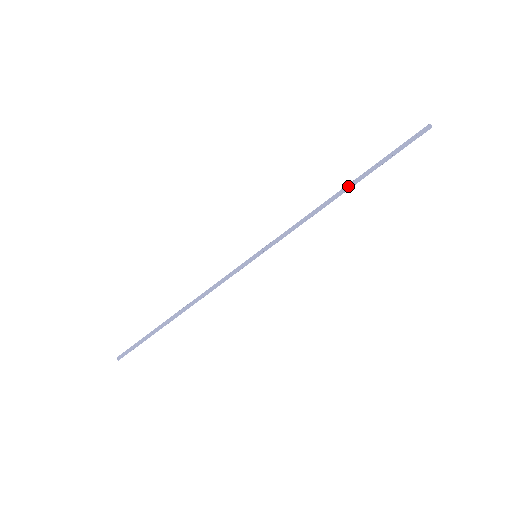
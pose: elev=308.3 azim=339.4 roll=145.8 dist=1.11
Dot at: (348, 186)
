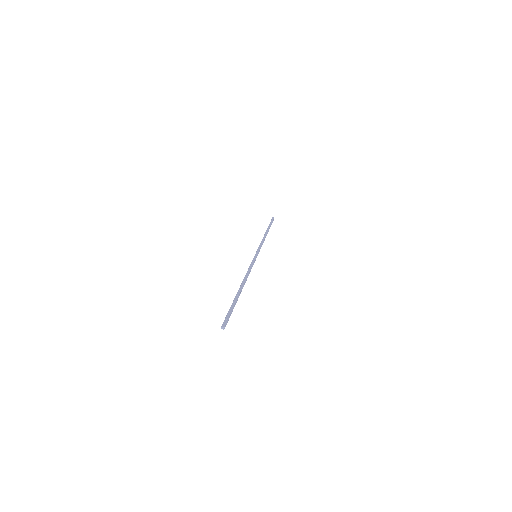
Dot at: (267, 231)
